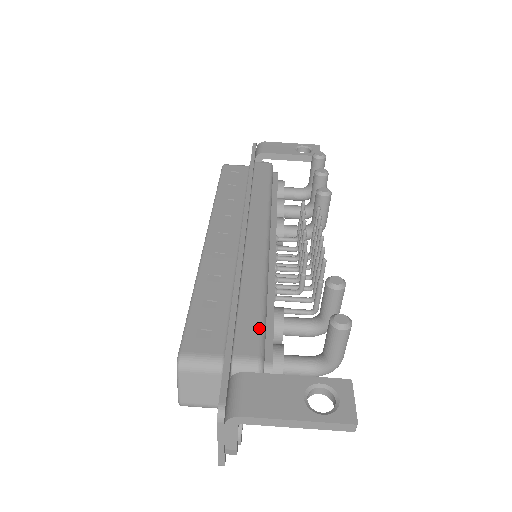
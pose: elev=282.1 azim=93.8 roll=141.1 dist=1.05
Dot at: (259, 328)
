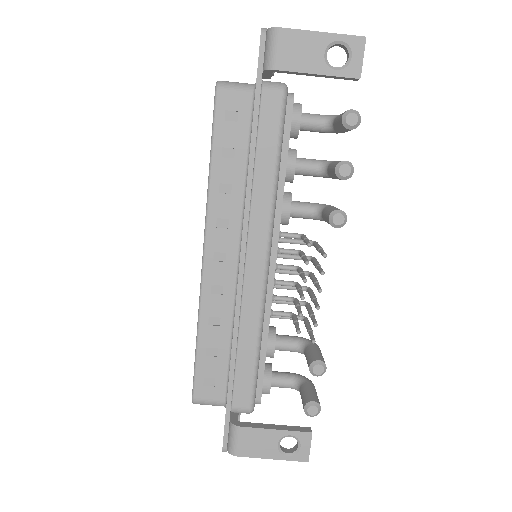
Dot at: (252, 383)
